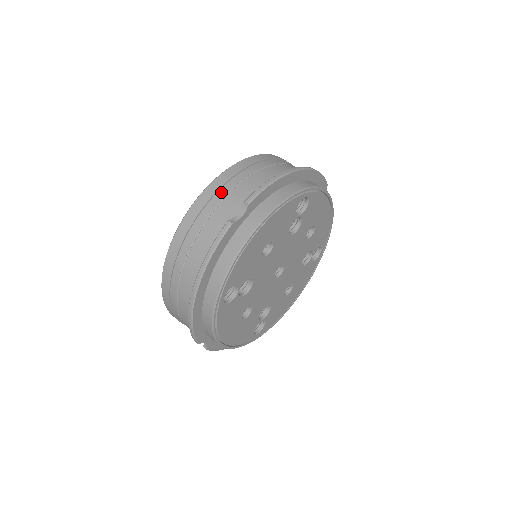
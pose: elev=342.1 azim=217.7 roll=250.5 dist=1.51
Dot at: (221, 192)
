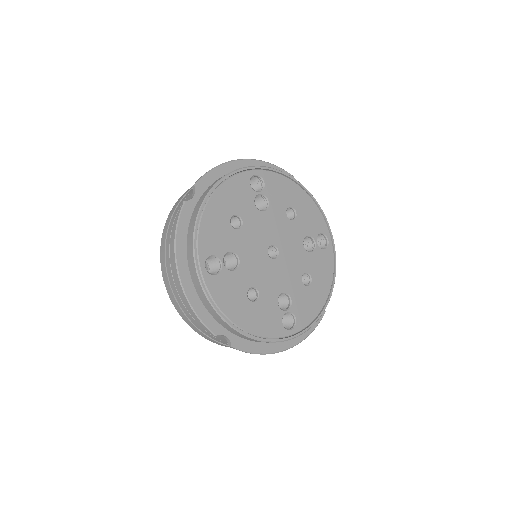
Dot at: (184, 198)
